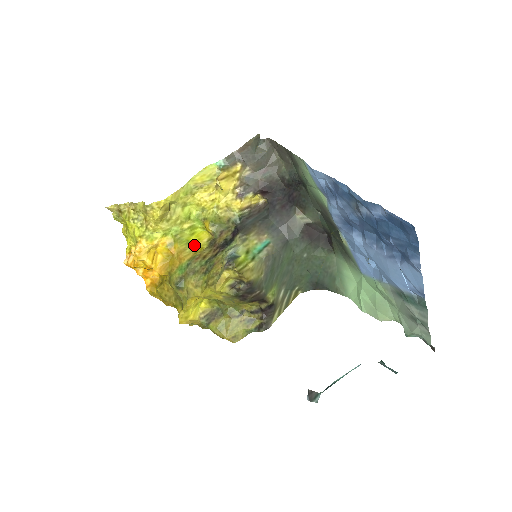
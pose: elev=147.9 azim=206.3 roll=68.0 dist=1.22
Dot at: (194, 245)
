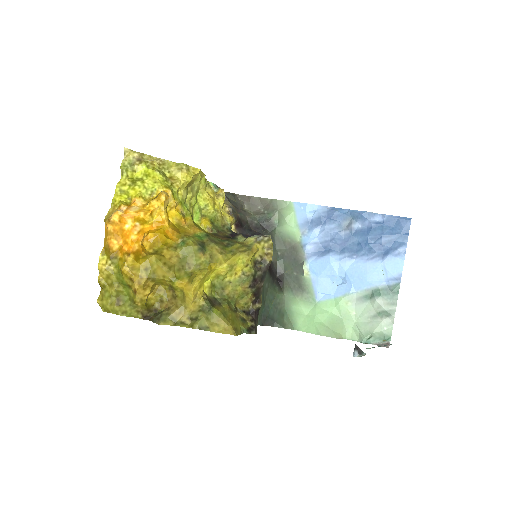
Dot at: (201, 228)
